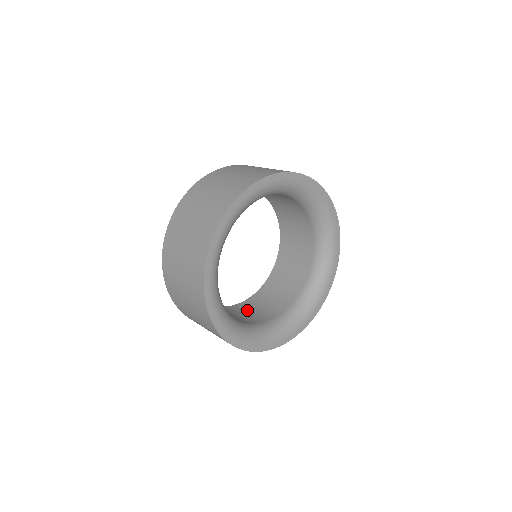
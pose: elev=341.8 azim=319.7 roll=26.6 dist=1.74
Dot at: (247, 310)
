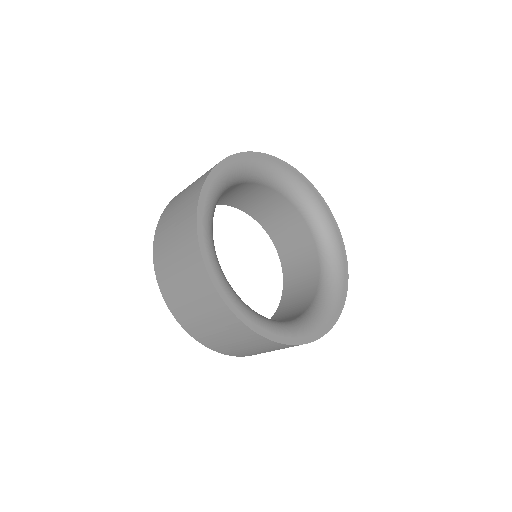
Dot at: occluded
